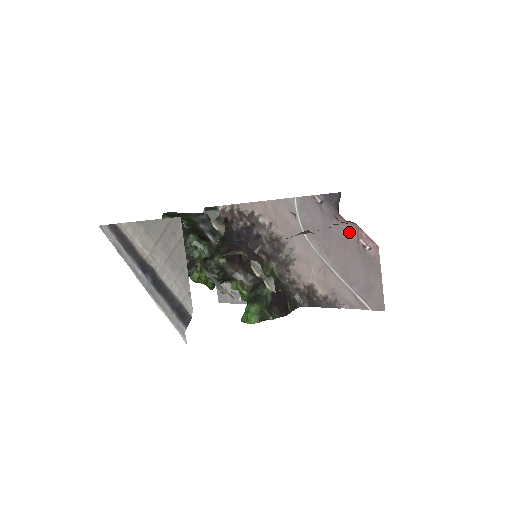
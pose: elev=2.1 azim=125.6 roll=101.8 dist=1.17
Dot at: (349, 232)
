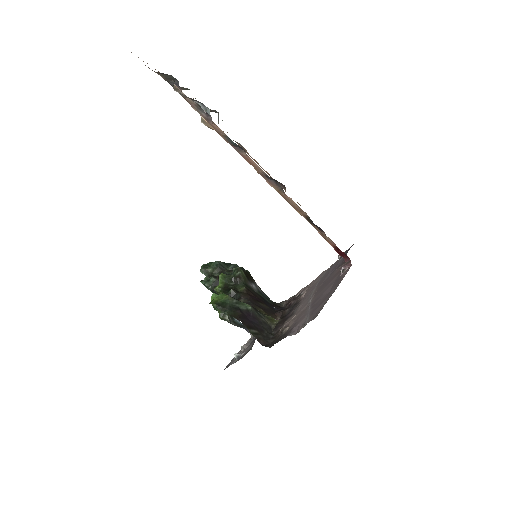
Dot at: occluded
